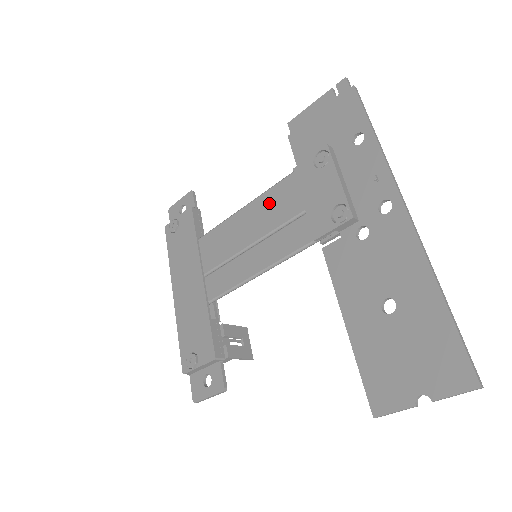
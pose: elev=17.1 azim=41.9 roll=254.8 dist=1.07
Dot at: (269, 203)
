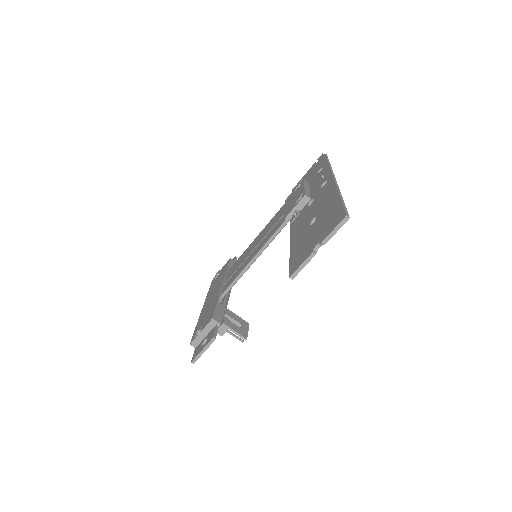
Dot at: (269, 224)
